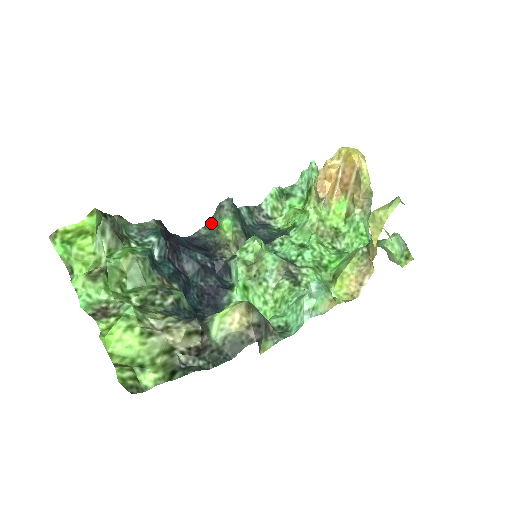
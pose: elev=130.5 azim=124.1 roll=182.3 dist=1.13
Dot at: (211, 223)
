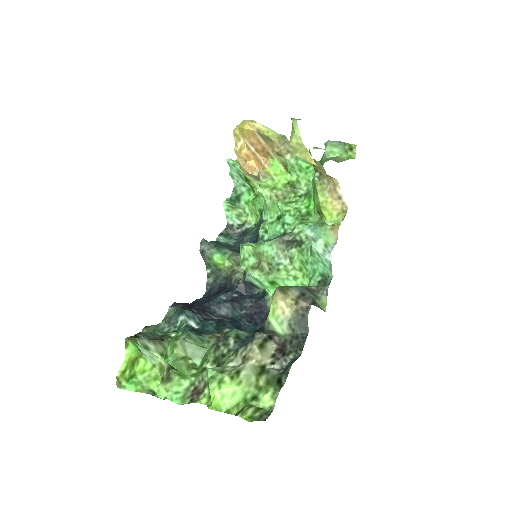
Dot at: (209, 269)
